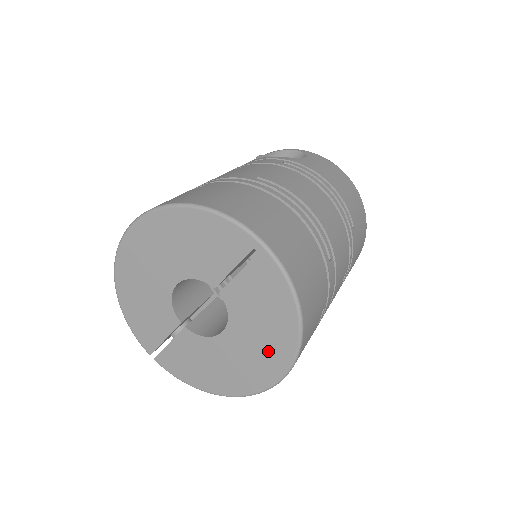
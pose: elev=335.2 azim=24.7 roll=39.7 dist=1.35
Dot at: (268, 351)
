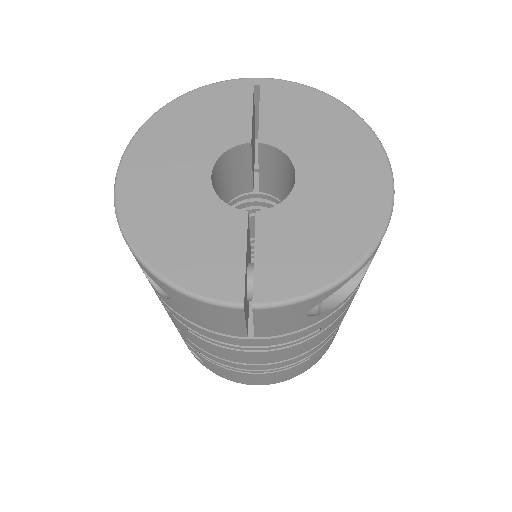
Dot at: (350, 150)
